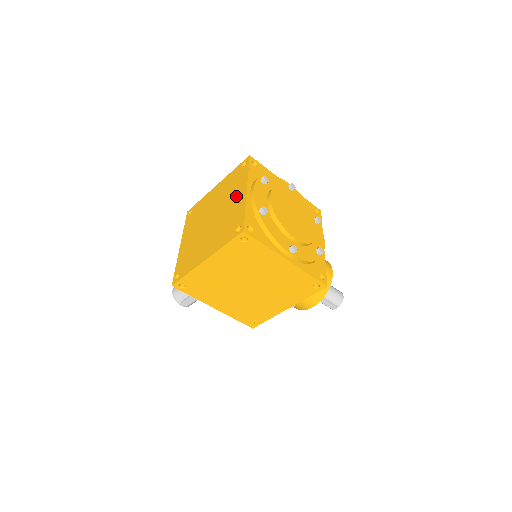
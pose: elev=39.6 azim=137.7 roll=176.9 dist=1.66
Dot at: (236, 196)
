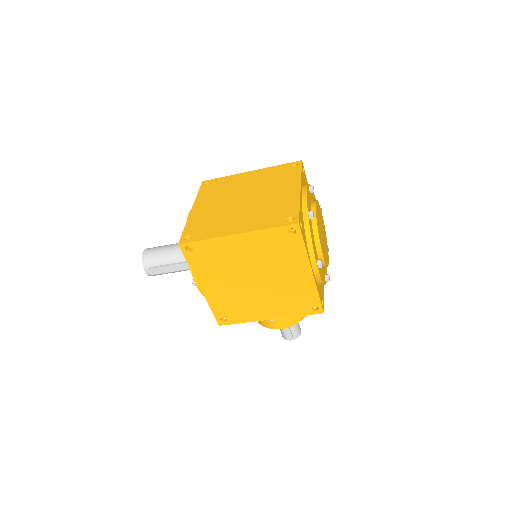
Dot at: (284, 189)
